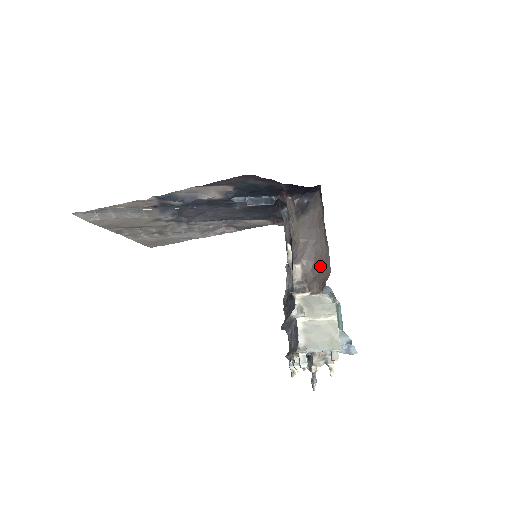
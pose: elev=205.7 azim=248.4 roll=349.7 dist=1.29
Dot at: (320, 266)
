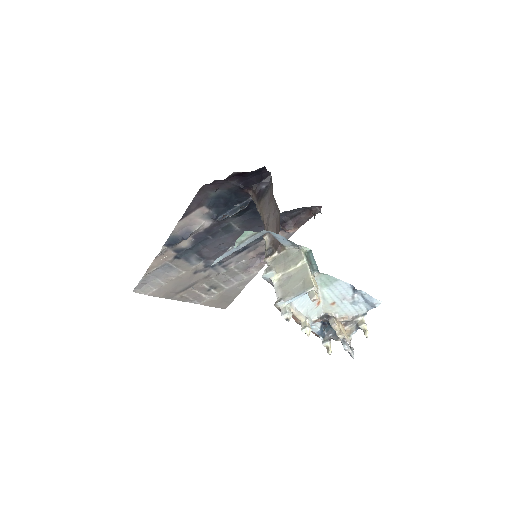
Dot at: (279, 226)
